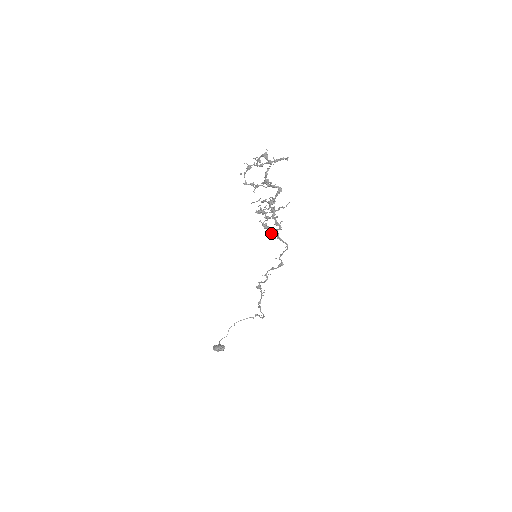
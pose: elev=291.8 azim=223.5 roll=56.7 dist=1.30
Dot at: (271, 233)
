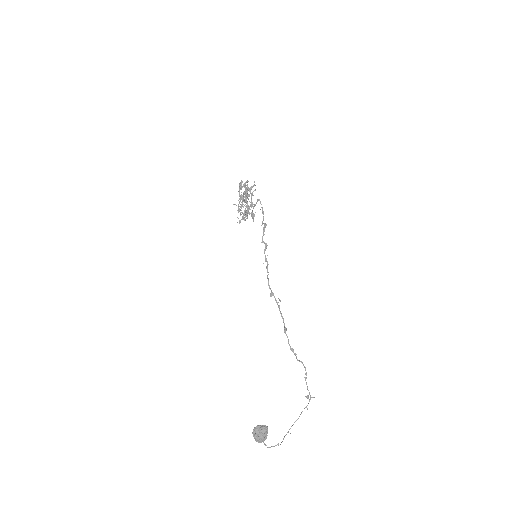
Dot at: (252, 213)
